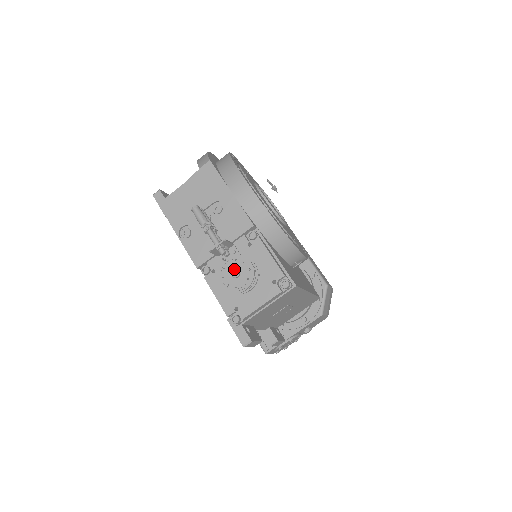
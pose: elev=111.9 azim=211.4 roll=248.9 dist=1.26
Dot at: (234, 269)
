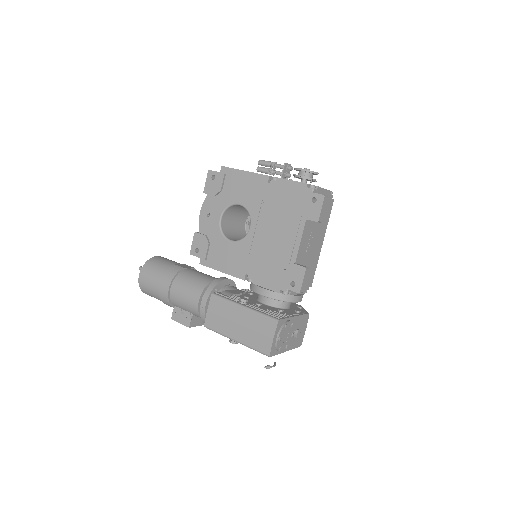
Dot at: occluded
